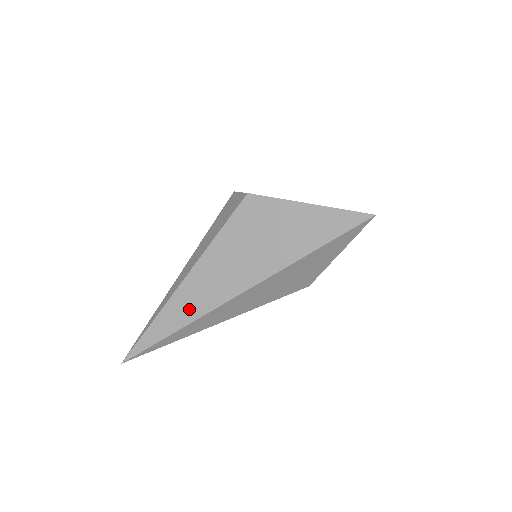
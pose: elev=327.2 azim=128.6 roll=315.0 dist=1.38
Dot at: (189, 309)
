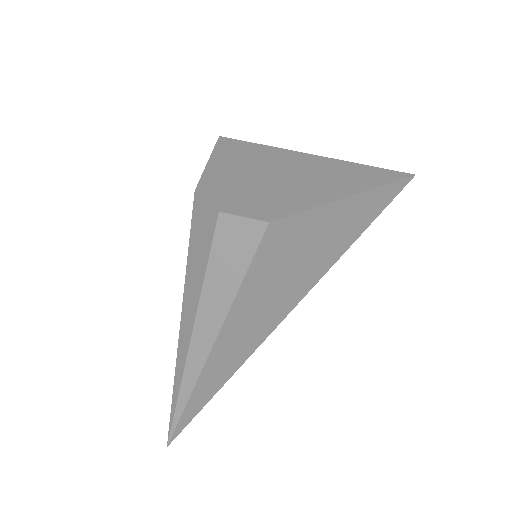
Dot at: (230, 364)
